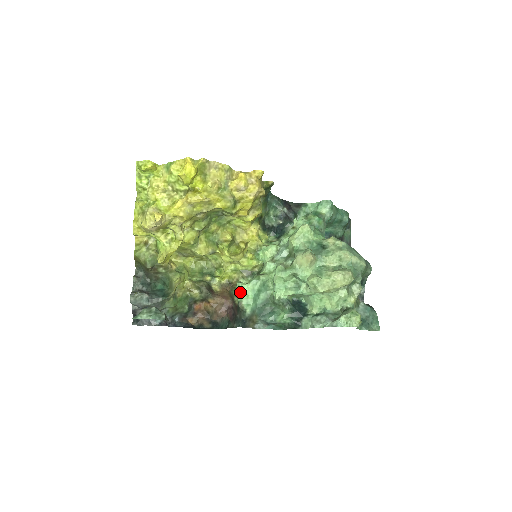
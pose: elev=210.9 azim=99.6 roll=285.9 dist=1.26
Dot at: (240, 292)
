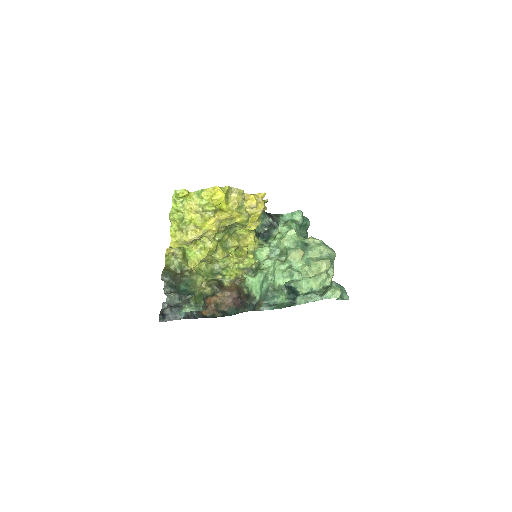
Dot at: (250, 284)
